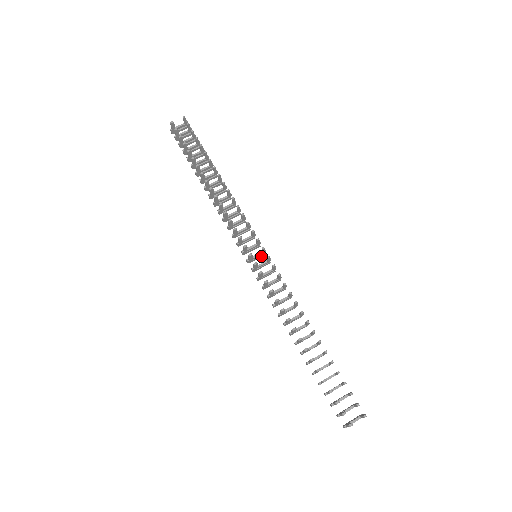
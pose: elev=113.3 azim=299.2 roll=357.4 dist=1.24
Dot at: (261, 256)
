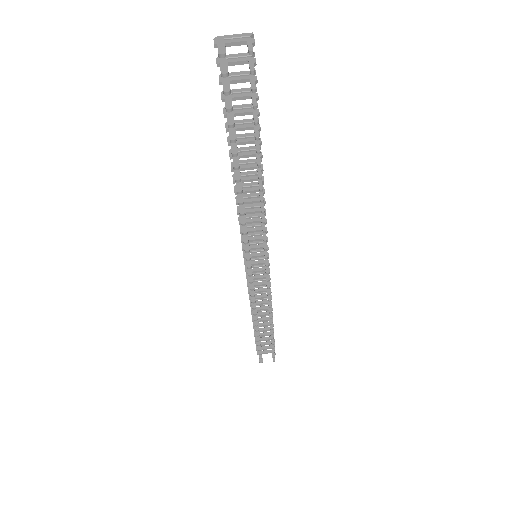
Dot at: (262, 250)
